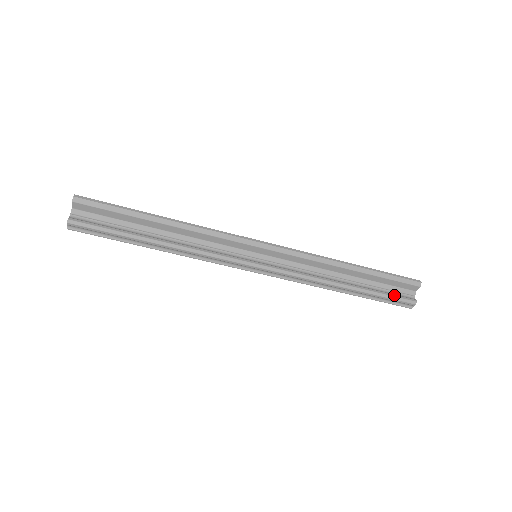
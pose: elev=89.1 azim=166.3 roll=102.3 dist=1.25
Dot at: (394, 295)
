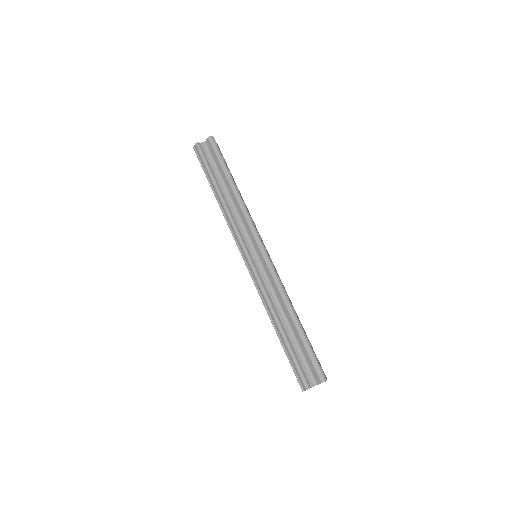
Dot at: (300, 366)
